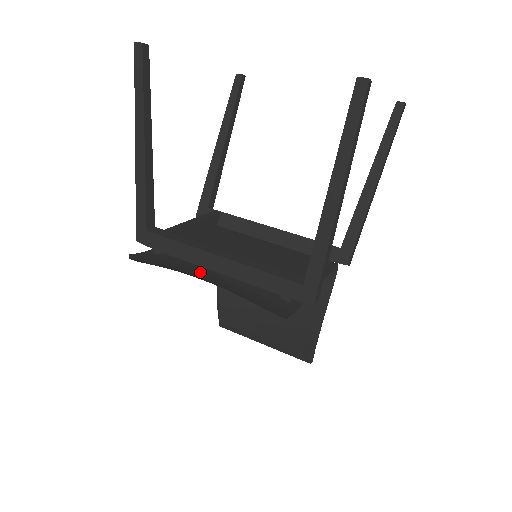
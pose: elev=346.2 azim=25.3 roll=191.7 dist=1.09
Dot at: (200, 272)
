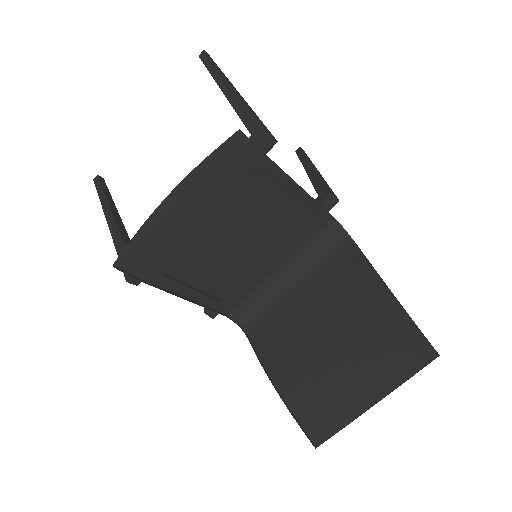
Dot at: (178, 222)
